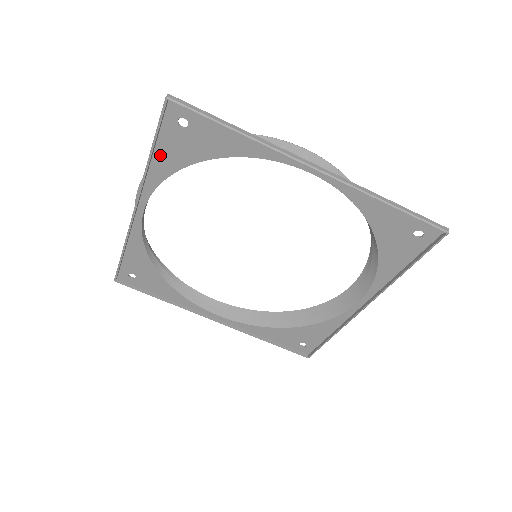
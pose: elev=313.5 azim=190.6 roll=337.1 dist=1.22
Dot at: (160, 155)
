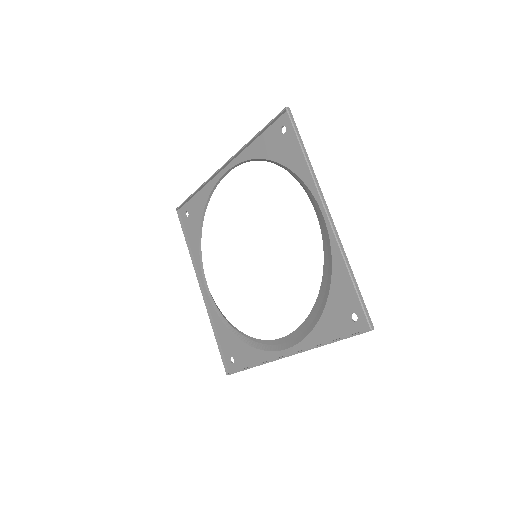
Dot at: (191, 242)
